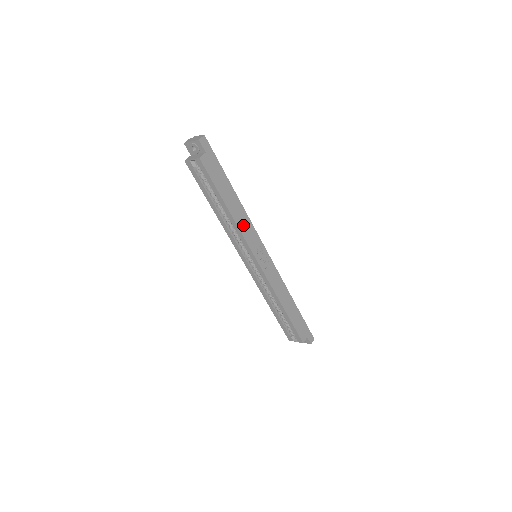
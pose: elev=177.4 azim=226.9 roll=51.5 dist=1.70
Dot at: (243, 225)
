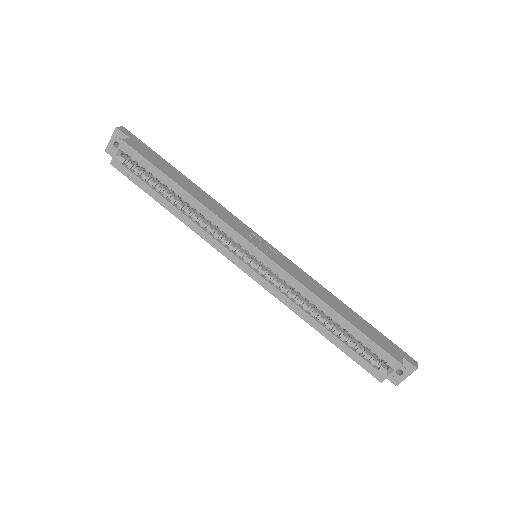
Dot at: (214, 208)
